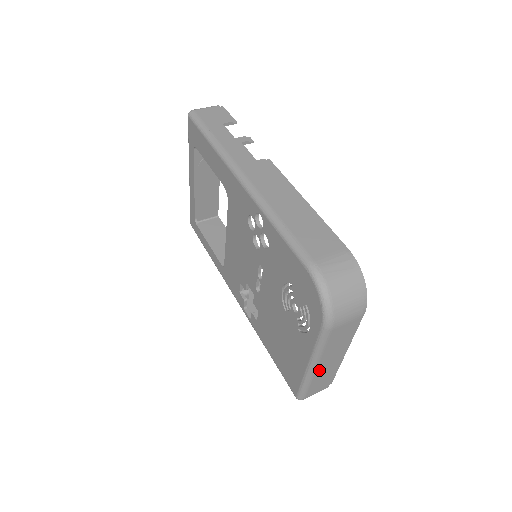
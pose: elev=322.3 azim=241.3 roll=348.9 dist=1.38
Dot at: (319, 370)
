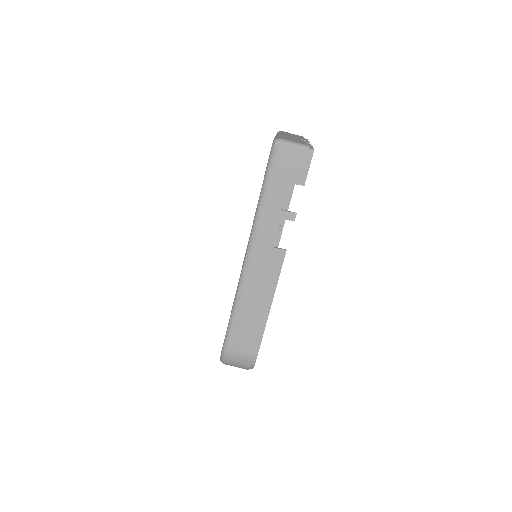
Dot at: occluded
